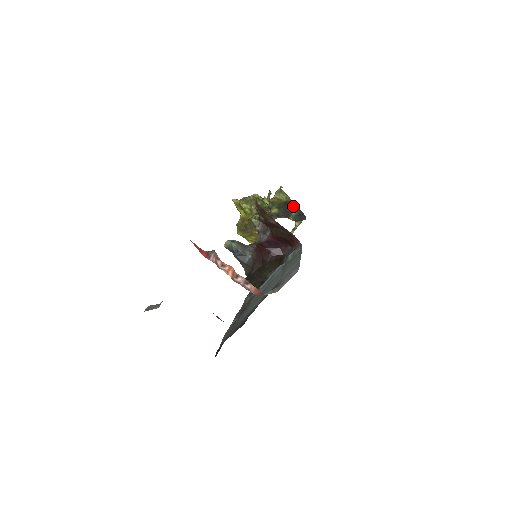
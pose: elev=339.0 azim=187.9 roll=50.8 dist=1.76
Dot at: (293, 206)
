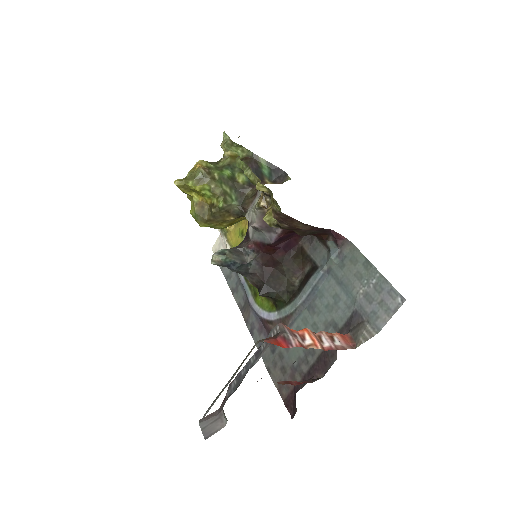
Dot at: (260, 161)
